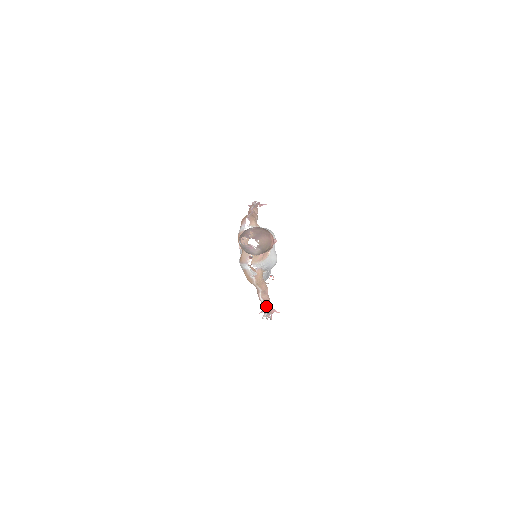
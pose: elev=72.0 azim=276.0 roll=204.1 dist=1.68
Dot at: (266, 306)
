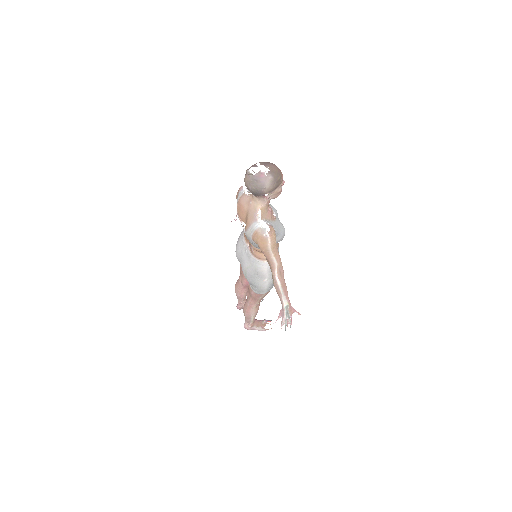
Dot at: (284, 297)
